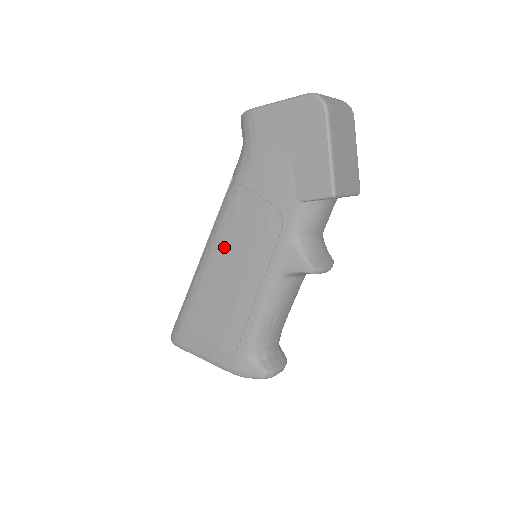
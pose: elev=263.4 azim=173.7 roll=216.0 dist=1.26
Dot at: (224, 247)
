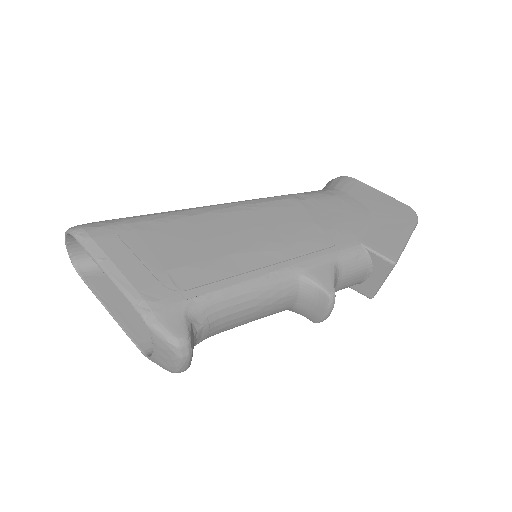
Dot at: (258, 214)
